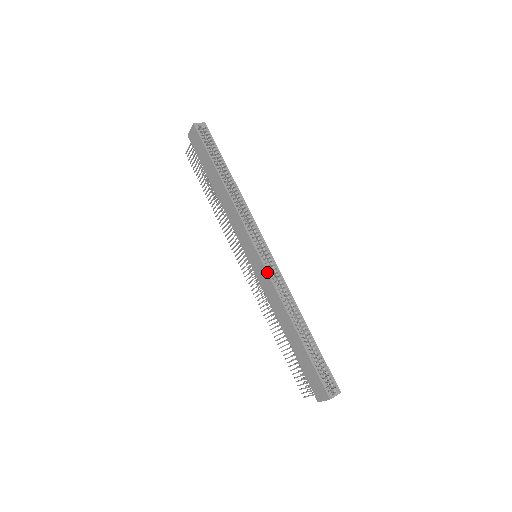
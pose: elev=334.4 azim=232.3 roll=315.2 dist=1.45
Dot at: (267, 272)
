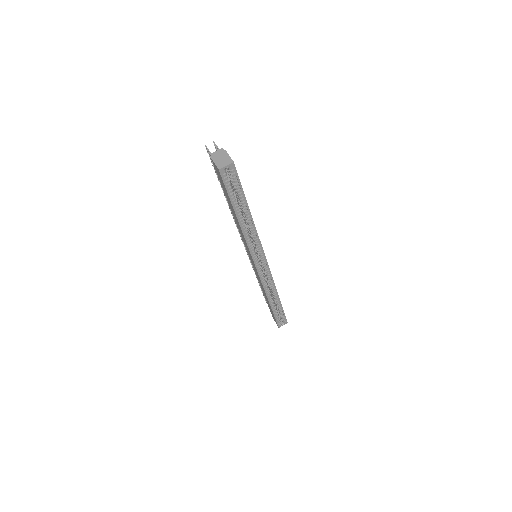
Dot at: (260, 279)
